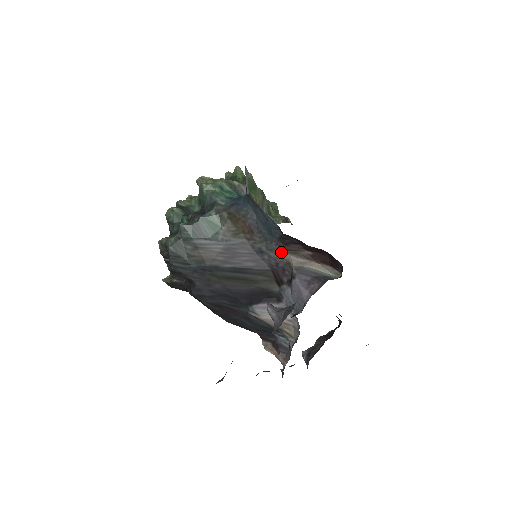
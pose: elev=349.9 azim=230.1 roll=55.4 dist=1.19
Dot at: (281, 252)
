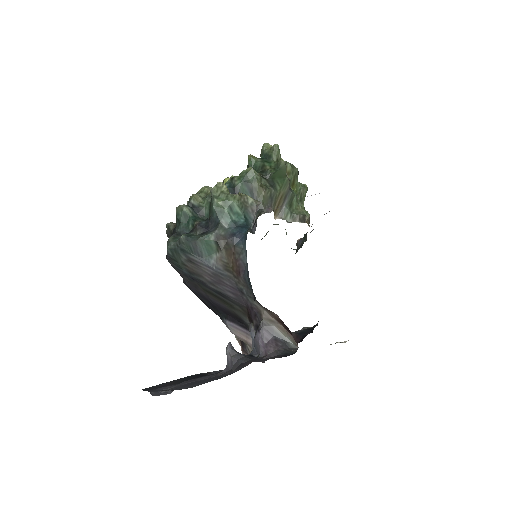
Dot at: (257, 303)
